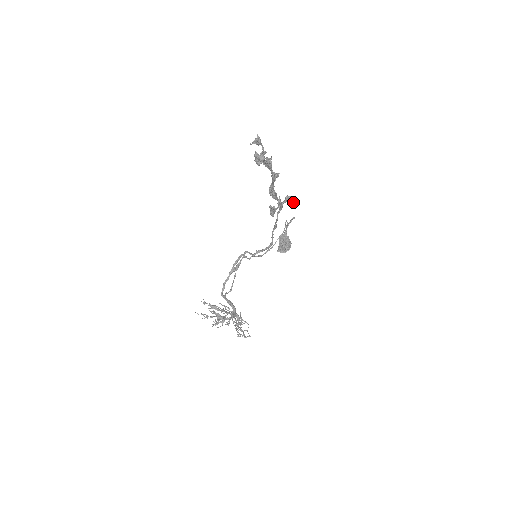
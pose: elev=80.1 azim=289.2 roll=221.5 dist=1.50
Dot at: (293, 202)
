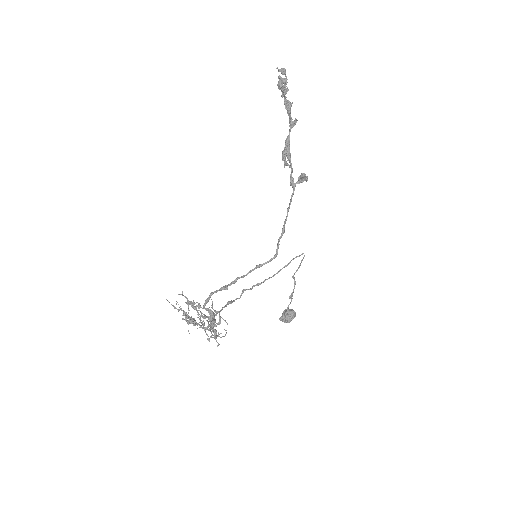
Dot at: (306, 176)
